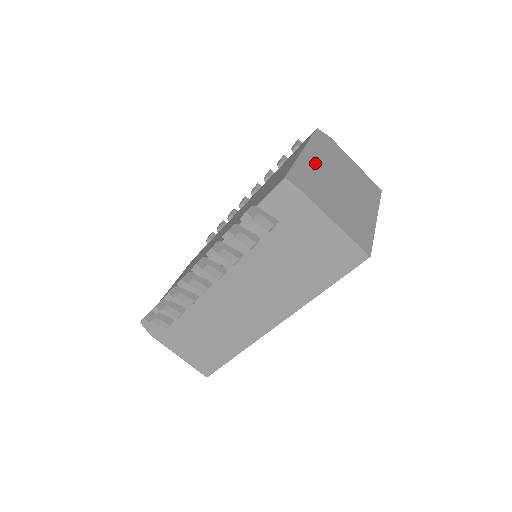
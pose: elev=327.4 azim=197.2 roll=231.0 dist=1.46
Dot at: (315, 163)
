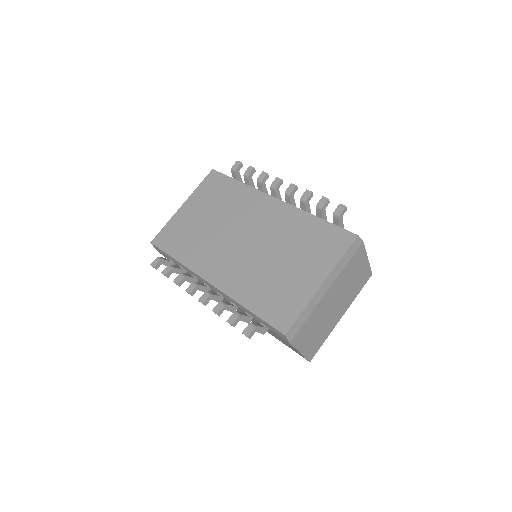
Dot at: (323, 297)
